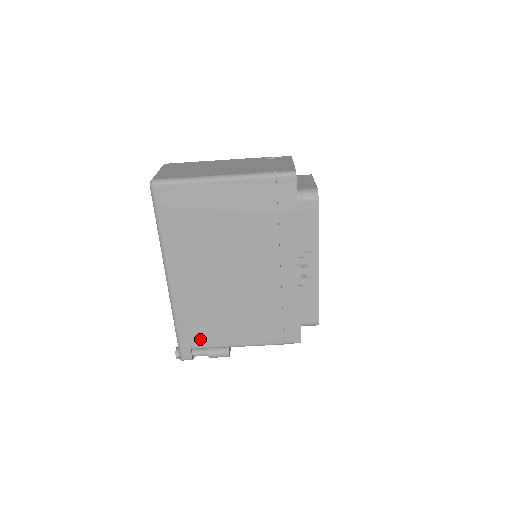
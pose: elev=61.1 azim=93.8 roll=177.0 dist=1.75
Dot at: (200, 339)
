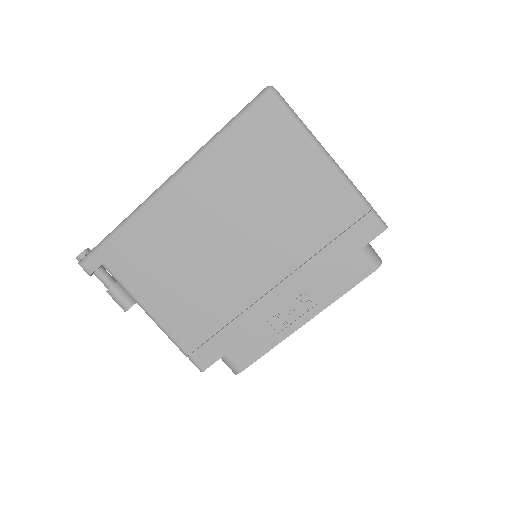
Dot at: (123, 265)
